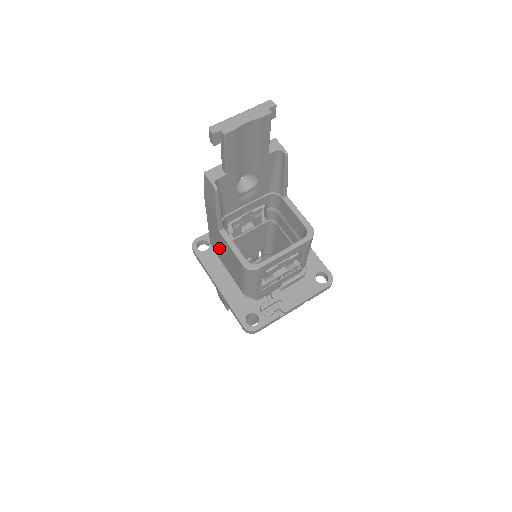
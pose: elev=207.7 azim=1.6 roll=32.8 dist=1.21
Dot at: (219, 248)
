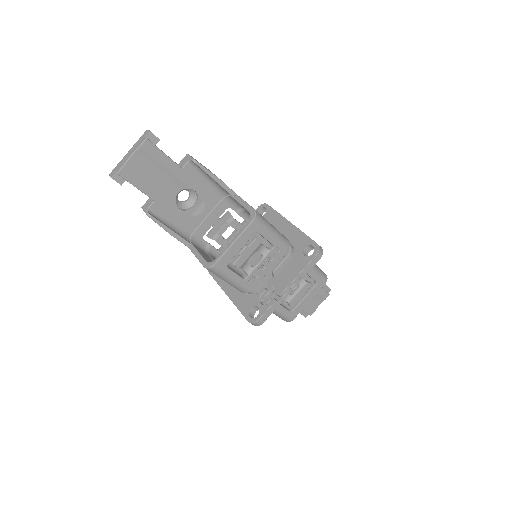
Dot at: occluded
